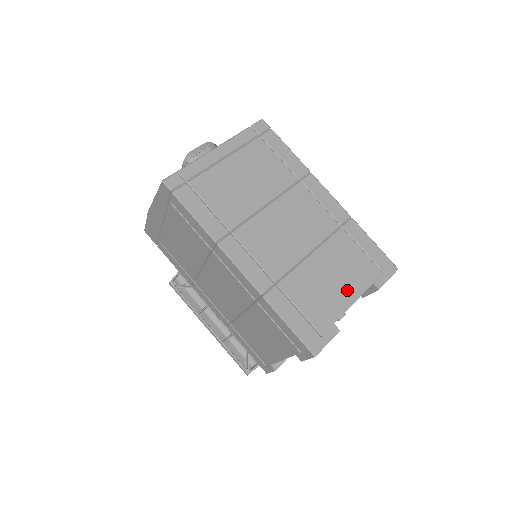
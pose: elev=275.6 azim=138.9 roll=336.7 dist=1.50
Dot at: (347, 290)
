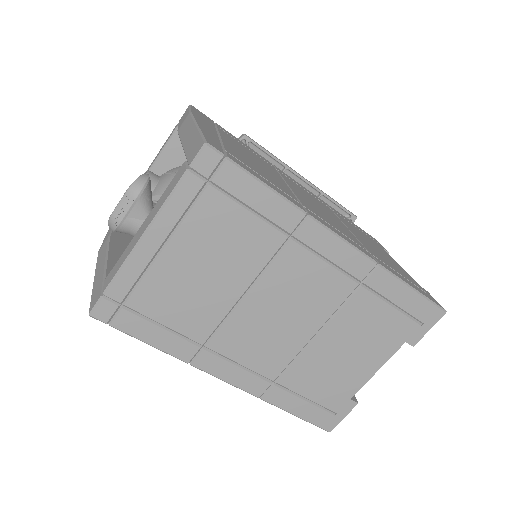
Dot at: (368, 361)
